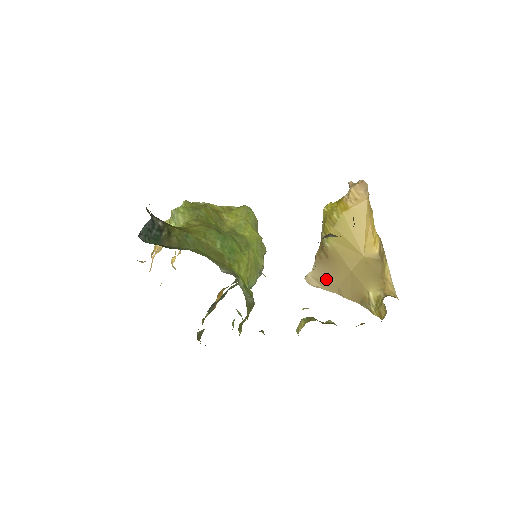
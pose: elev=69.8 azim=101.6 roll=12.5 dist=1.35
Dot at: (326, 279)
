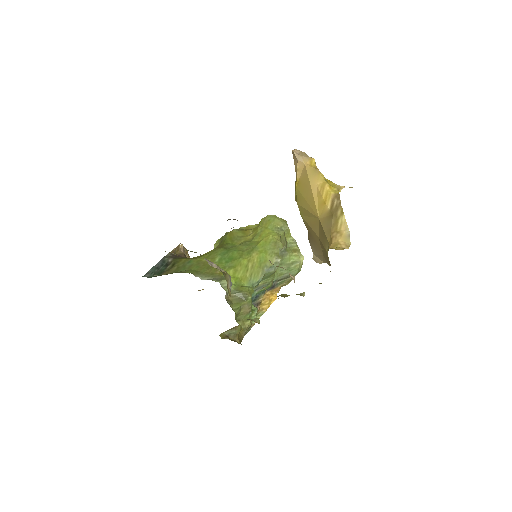
Dot at: (318, 253)
